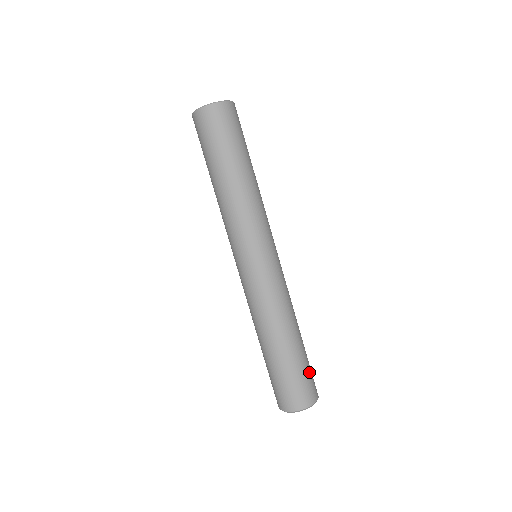
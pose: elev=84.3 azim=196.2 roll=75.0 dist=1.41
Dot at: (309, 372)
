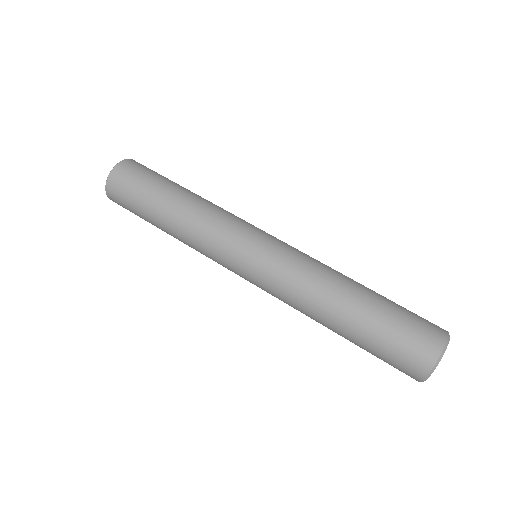
Dot at: occluded
